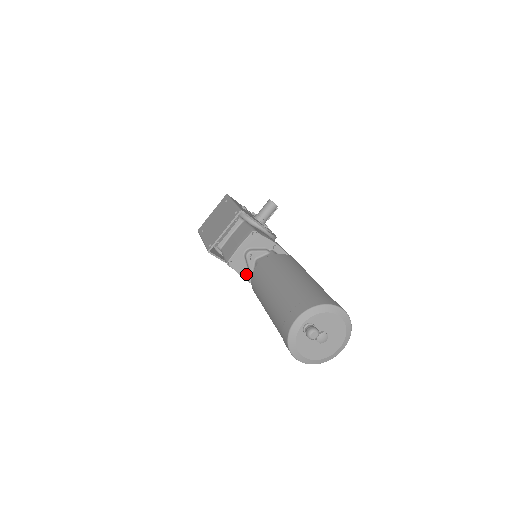
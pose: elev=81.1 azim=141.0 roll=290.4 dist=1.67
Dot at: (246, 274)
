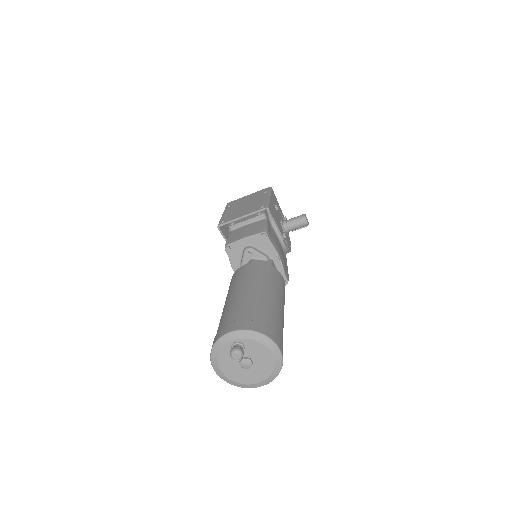
Dot at: (237, 266)
